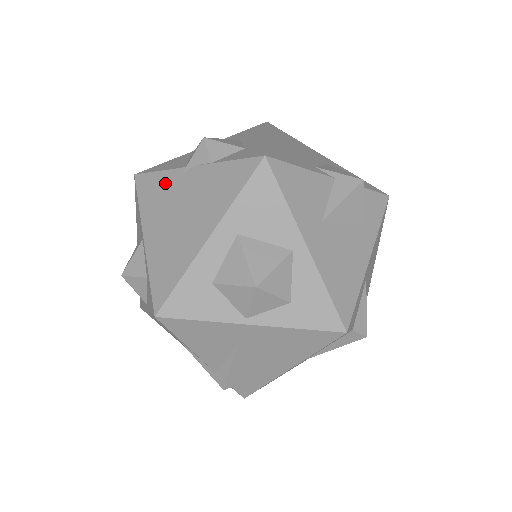
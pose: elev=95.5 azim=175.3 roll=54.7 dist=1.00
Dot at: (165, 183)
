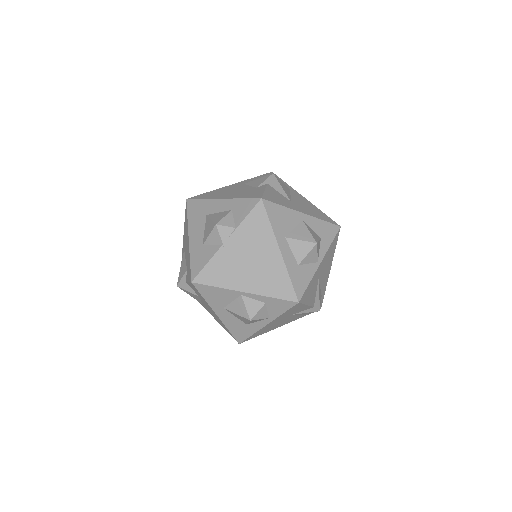
Dot at: (220, 263)
